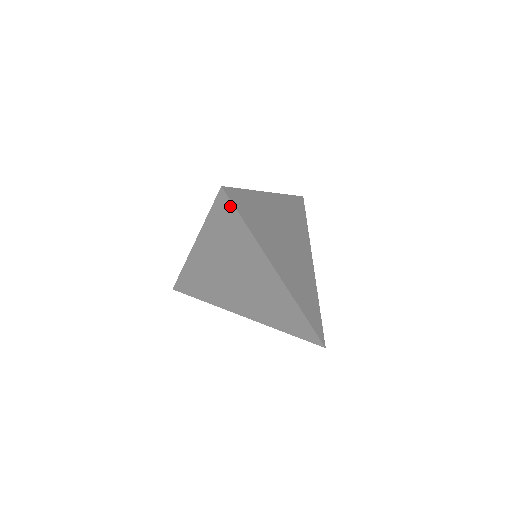
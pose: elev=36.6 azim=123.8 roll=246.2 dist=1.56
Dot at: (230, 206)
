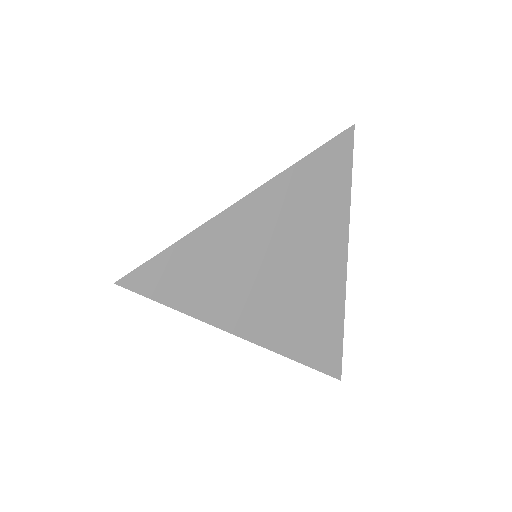
Dot at: (143, 292)
